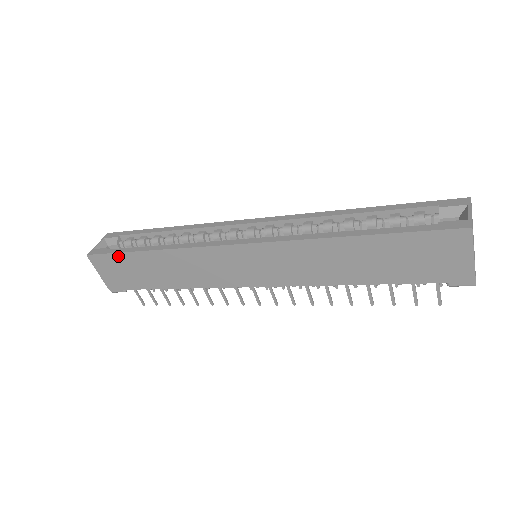
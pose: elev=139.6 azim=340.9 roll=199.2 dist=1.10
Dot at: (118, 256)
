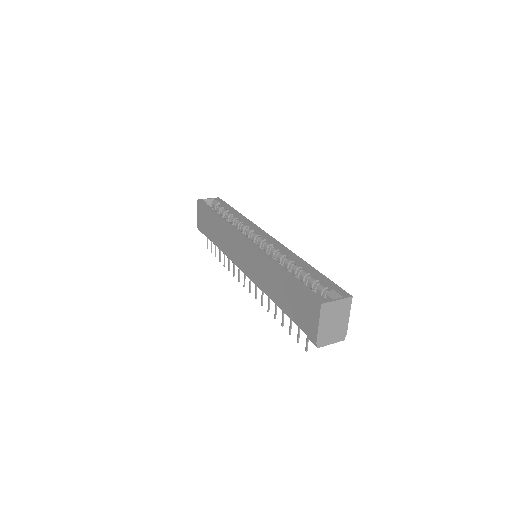
Dot at: (206, 210)
